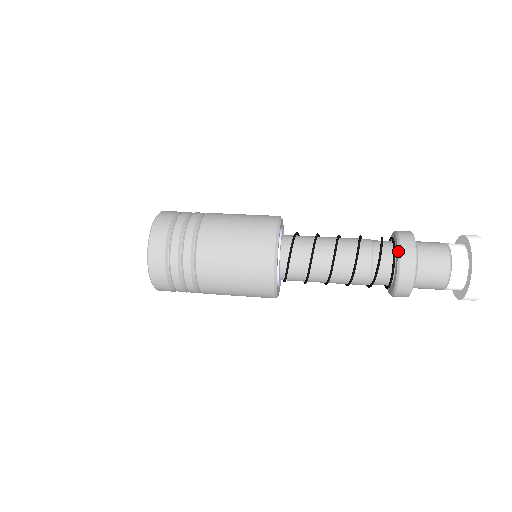
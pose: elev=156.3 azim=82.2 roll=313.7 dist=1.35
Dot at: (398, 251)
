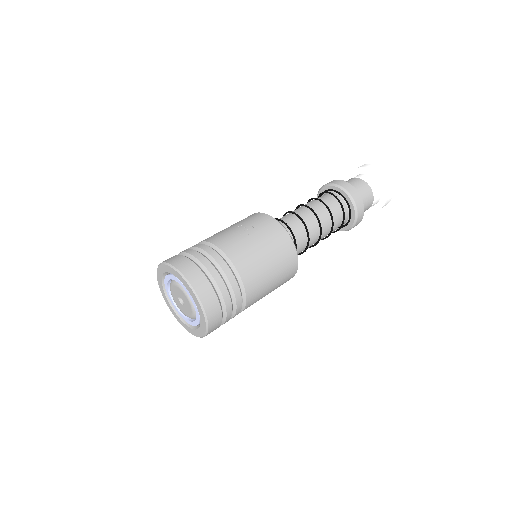
Dot at: (356, 216)
